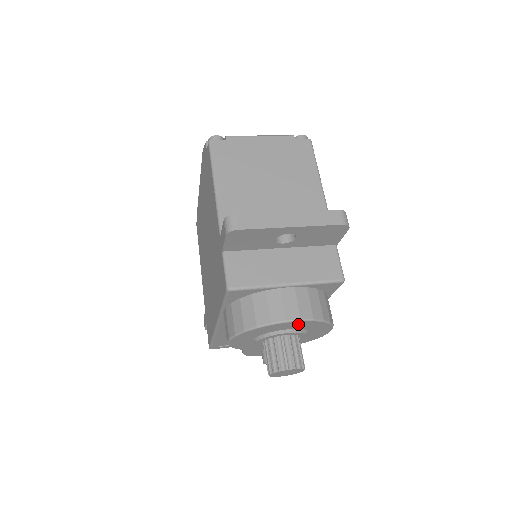
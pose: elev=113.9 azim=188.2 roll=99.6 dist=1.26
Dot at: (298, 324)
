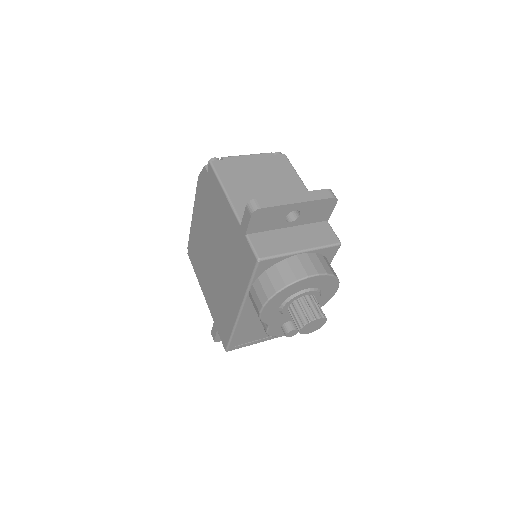
Dot at: (316, 280)
